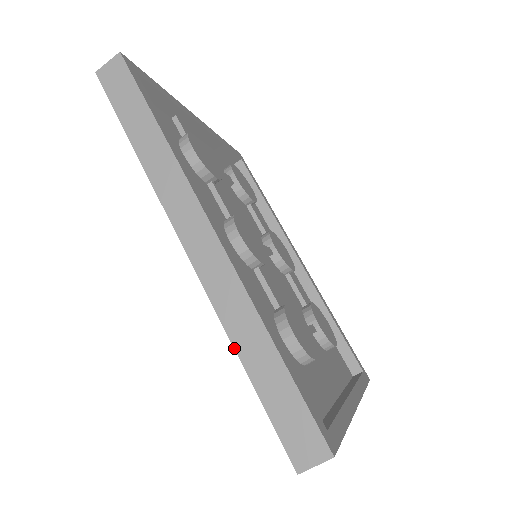
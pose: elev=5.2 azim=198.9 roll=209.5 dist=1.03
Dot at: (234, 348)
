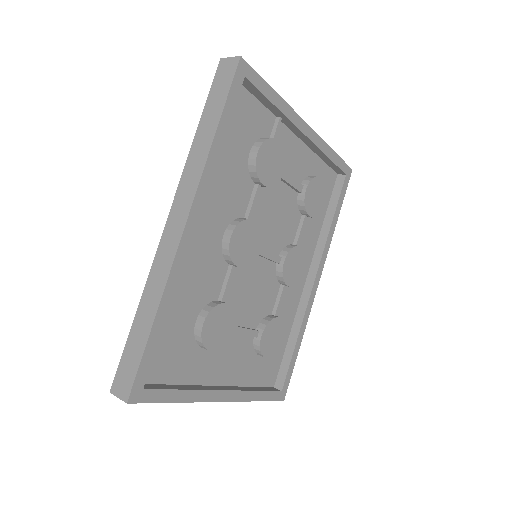
Dot at: (140, 300)
